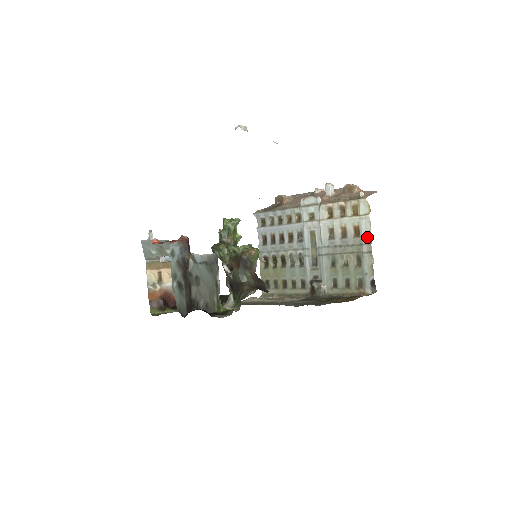
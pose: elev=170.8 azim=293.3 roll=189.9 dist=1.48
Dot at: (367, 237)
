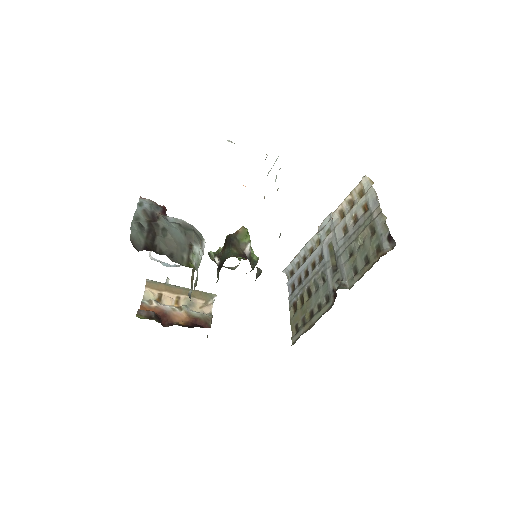
Dot at: (375, 204)
